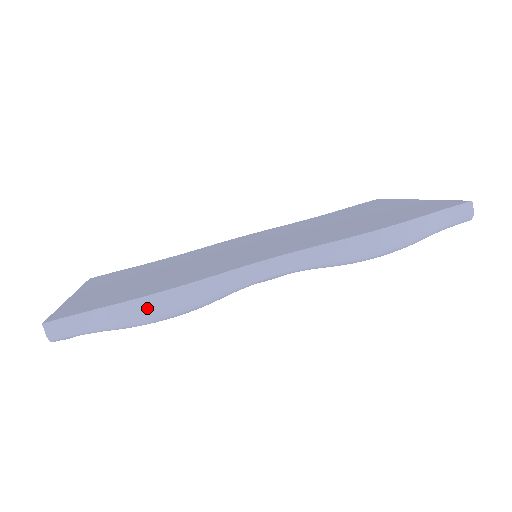
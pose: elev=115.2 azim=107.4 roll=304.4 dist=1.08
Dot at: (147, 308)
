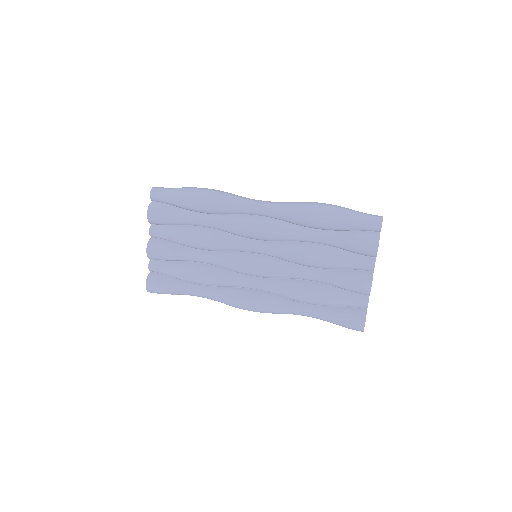
Dot at: (198, 188)
